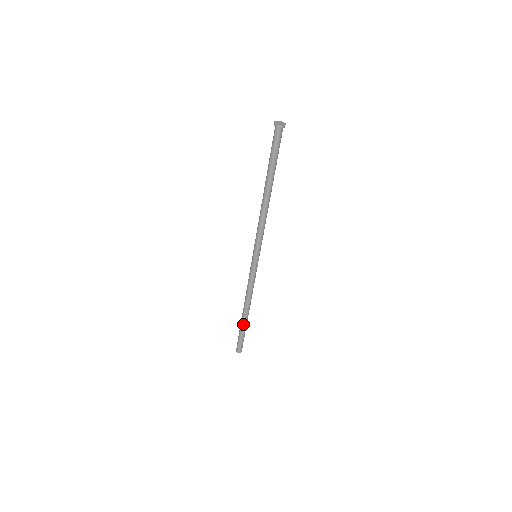
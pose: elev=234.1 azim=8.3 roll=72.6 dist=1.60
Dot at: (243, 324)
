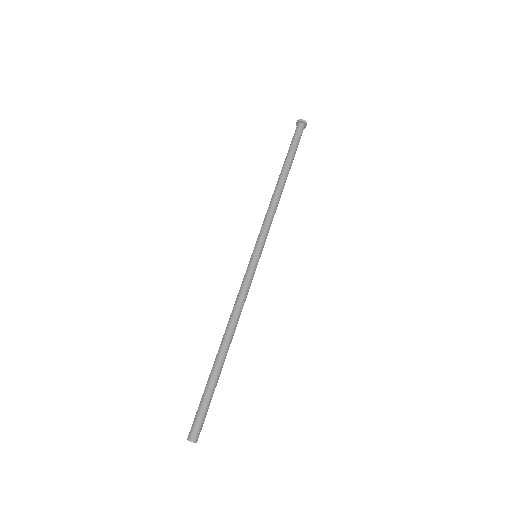
Dot at: (212, 370)
